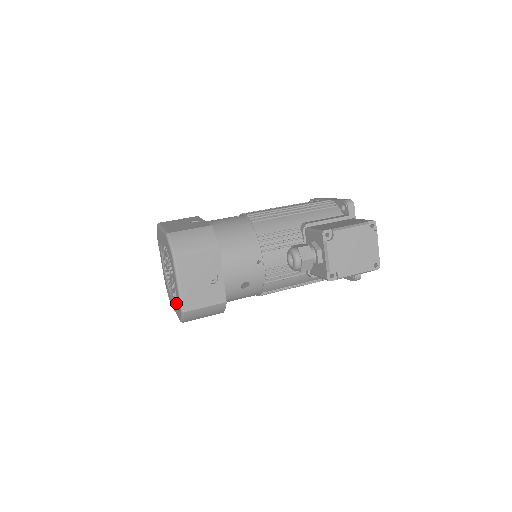
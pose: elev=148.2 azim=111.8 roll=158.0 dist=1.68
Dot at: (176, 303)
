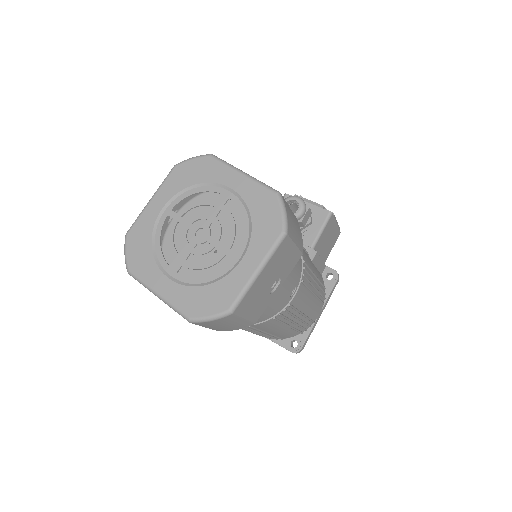
Dot at: (254, 223)
